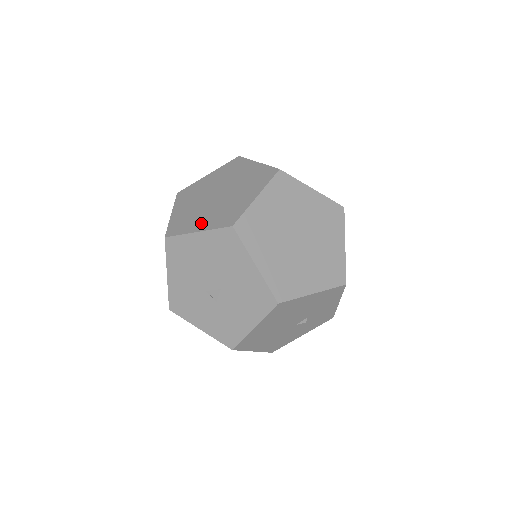
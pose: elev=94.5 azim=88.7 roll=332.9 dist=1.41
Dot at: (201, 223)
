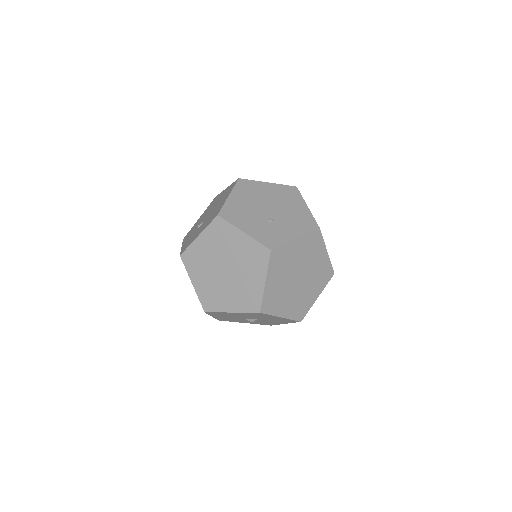
Dot at: (230, 303)
